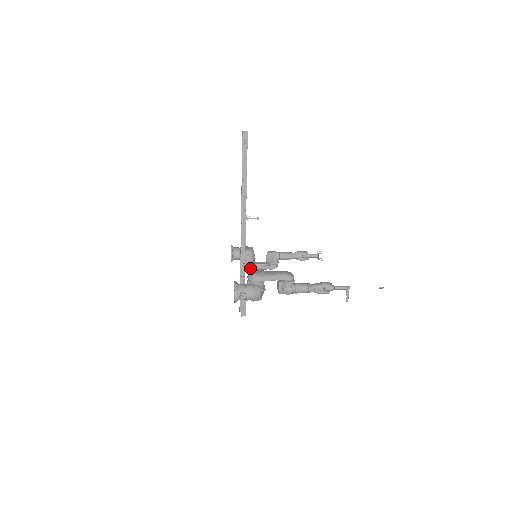
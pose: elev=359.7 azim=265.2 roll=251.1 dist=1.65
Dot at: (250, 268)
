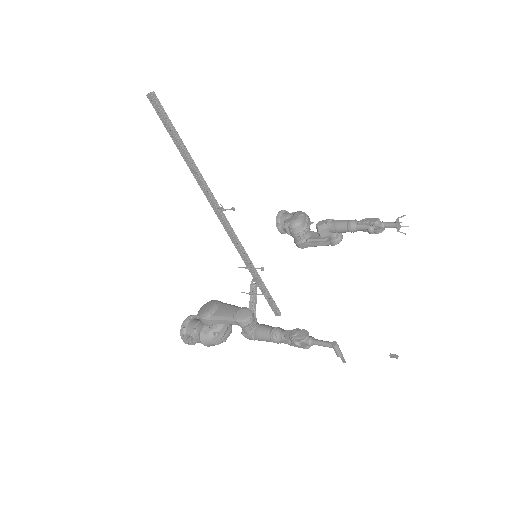
Dot at: (301, 245)
